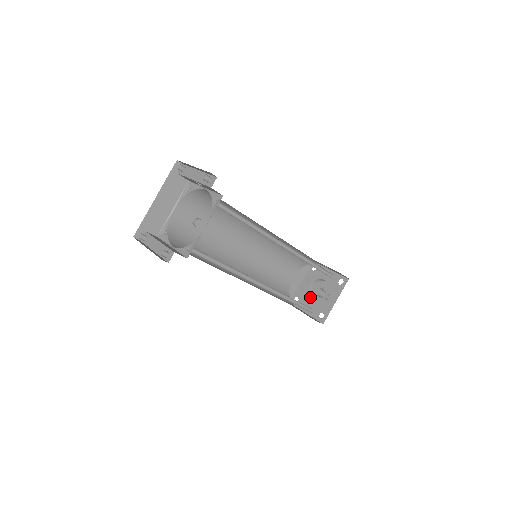
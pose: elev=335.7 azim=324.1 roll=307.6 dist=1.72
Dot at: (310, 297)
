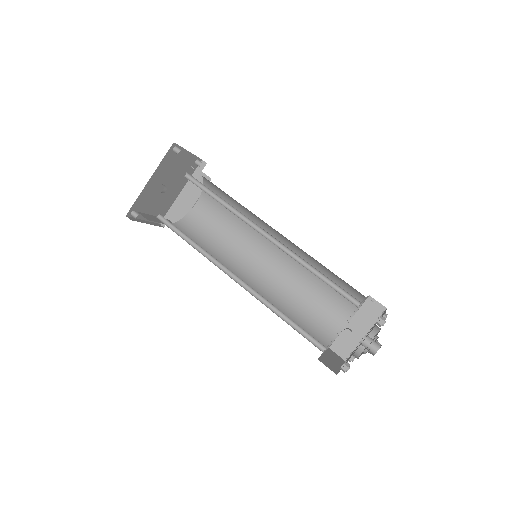
Dot at: occluded
